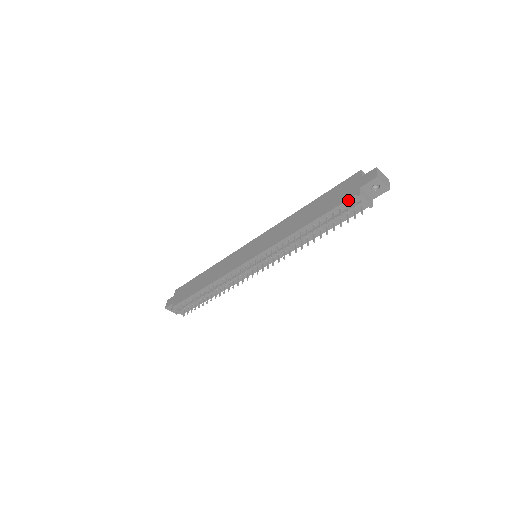
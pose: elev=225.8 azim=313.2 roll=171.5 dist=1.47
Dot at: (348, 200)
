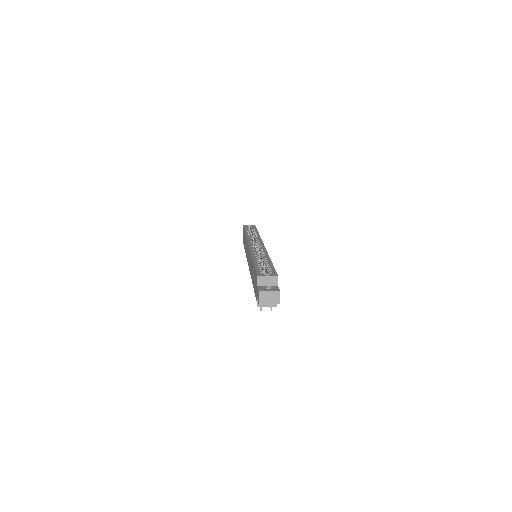
Dot at: occluded
